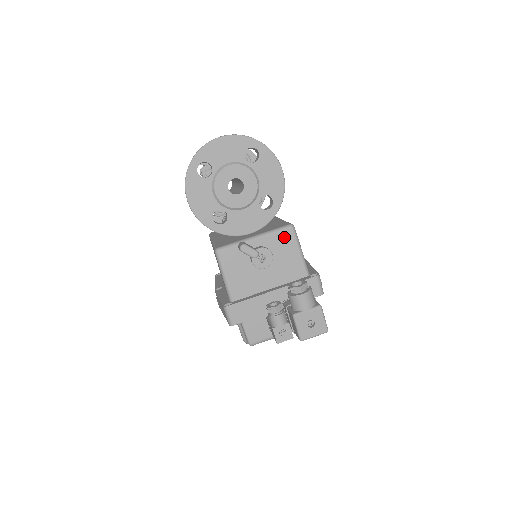
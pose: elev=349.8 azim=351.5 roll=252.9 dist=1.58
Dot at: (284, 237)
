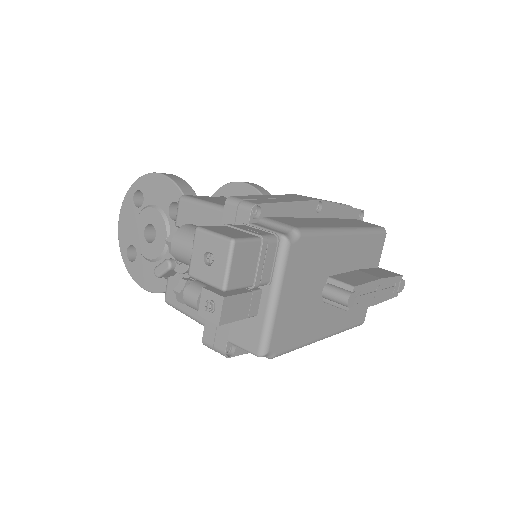
Dot at: (183, 216)
